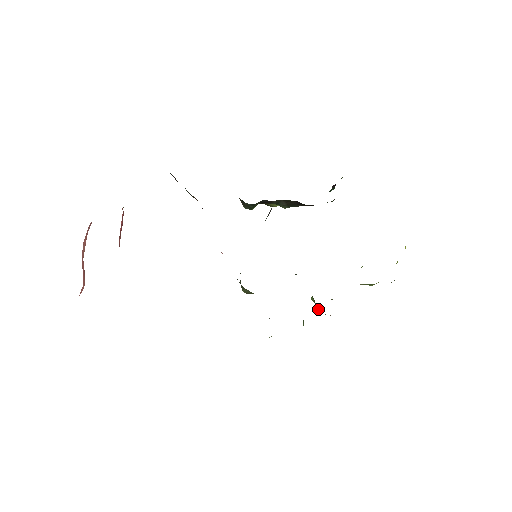
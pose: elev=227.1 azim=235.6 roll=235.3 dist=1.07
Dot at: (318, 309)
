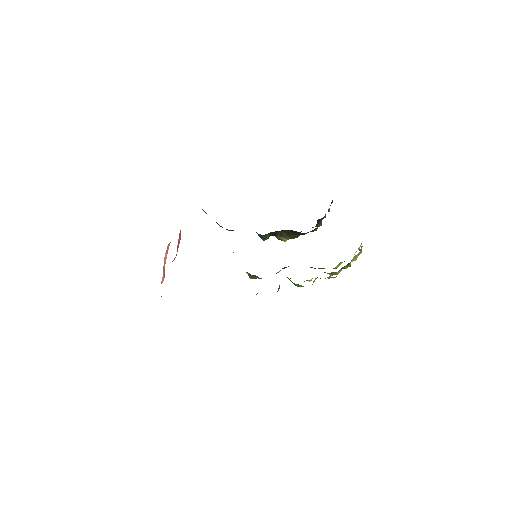
Dot at: occluded
